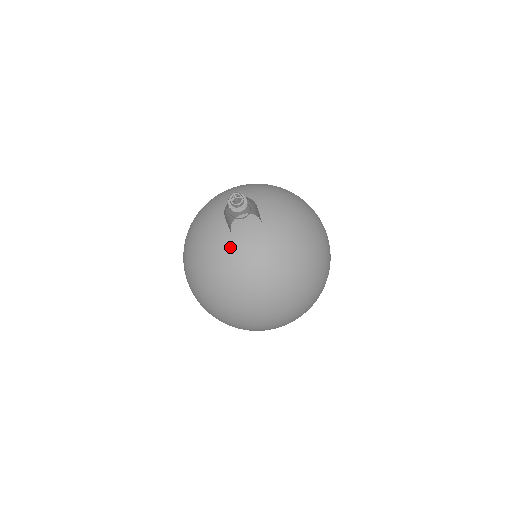
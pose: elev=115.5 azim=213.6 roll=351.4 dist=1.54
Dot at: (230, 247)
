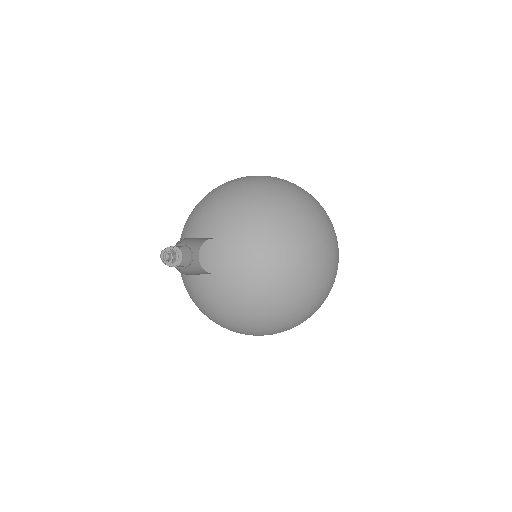
Dot at: (203, 279)
